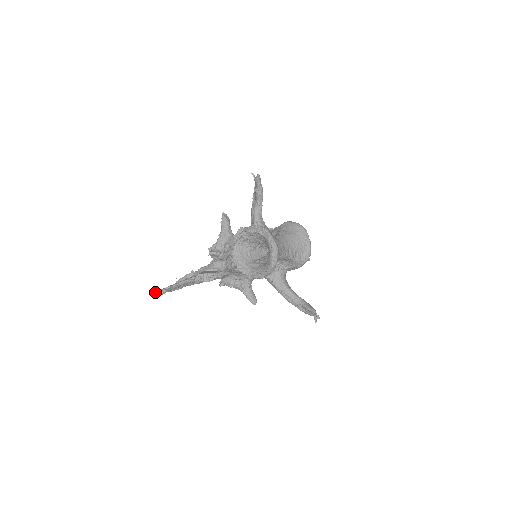
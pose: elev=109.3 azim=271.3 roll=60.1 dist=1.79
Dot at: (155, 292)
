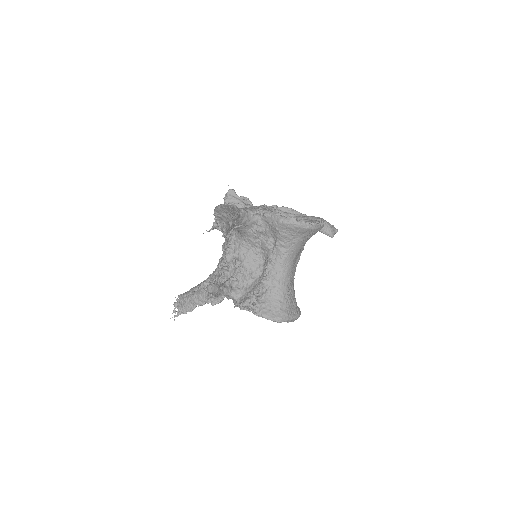
Dot at: (174, 320)
